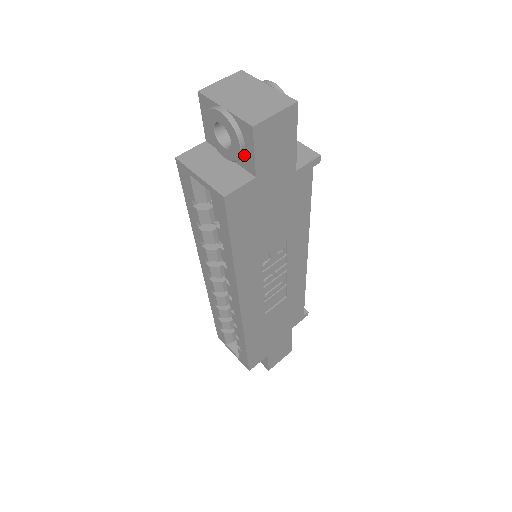
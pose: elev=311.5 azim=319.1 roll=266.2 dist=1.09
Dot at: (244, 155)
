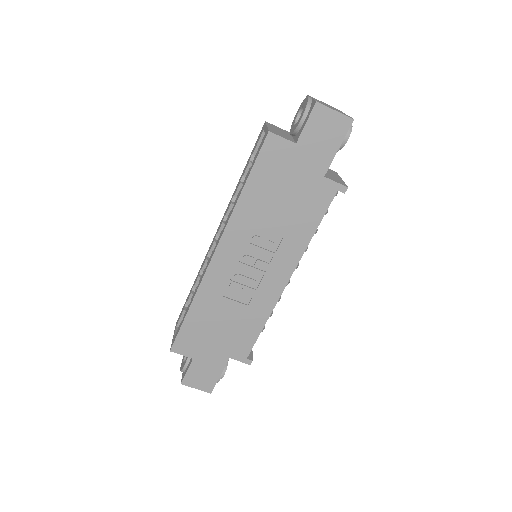
Dot at: (301, 128)
